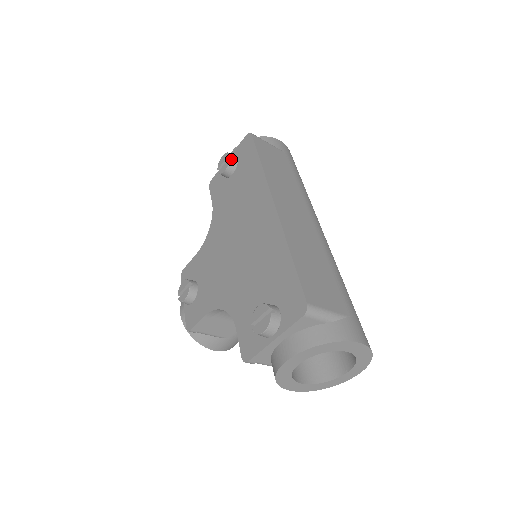
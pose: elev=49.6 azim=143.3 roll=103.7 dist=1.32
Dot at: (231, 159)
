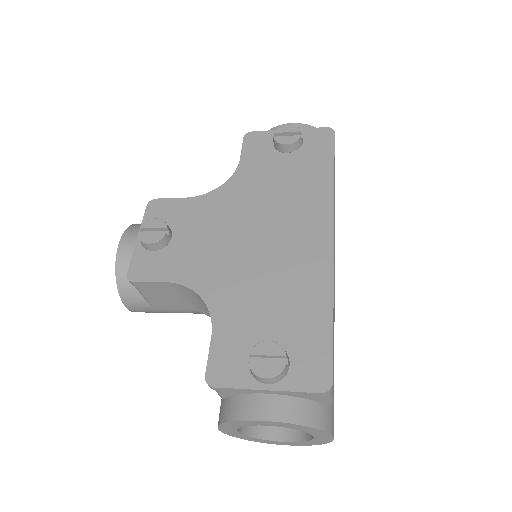
Dot at: (300, 139)
